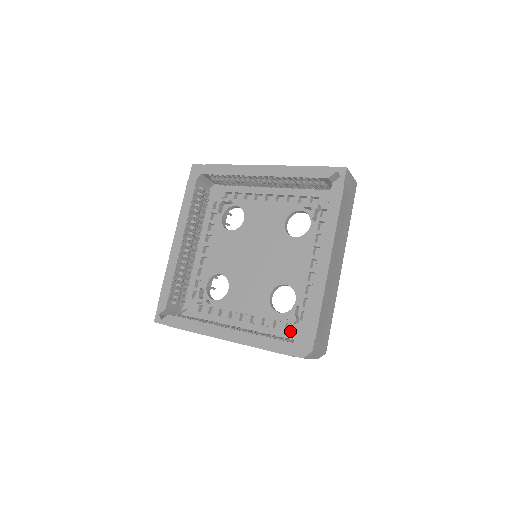
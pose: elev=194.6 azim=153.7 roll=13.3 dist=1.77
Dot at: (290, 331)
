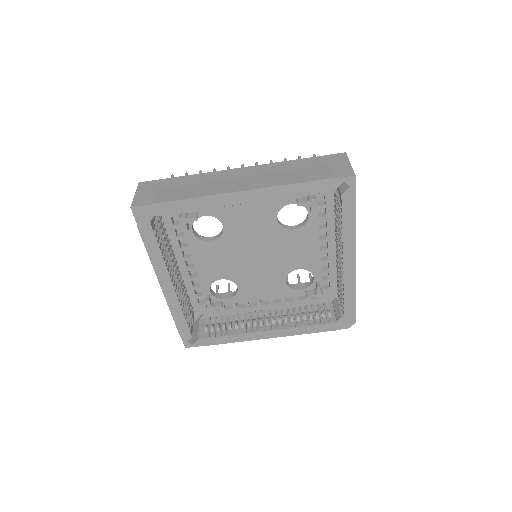
Dot at: (316, 299)
